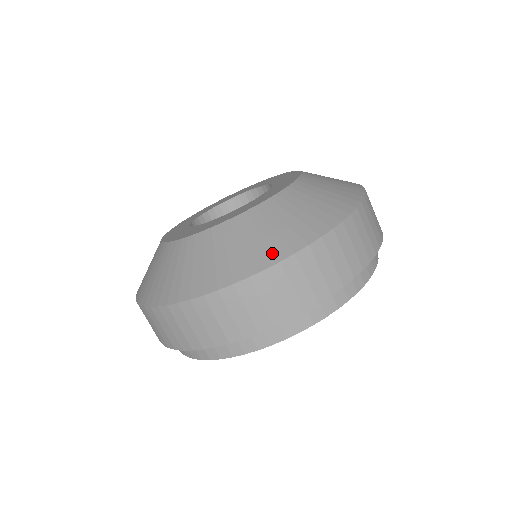
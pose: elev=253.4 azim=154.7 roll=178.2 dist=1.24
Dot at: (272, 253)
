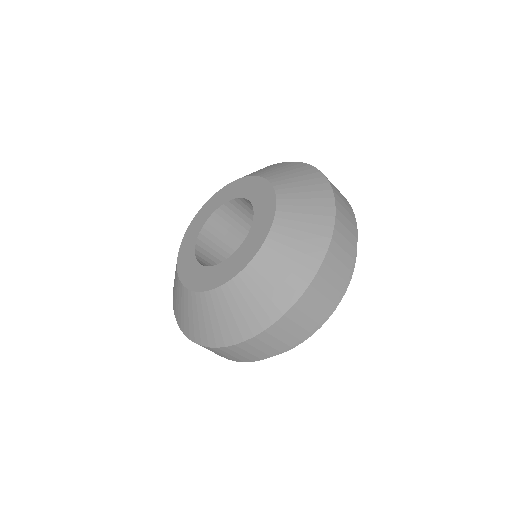
Dot at: (230, 336)
